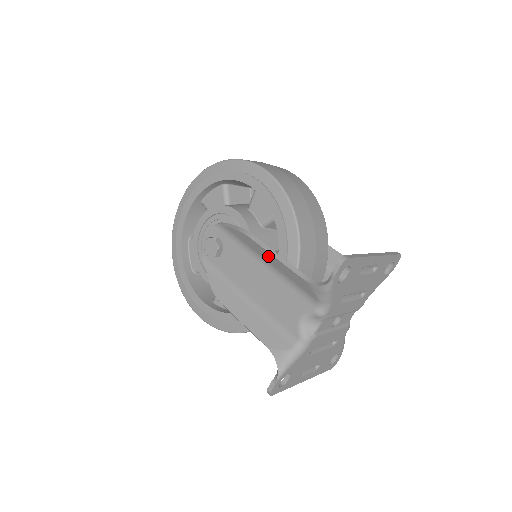
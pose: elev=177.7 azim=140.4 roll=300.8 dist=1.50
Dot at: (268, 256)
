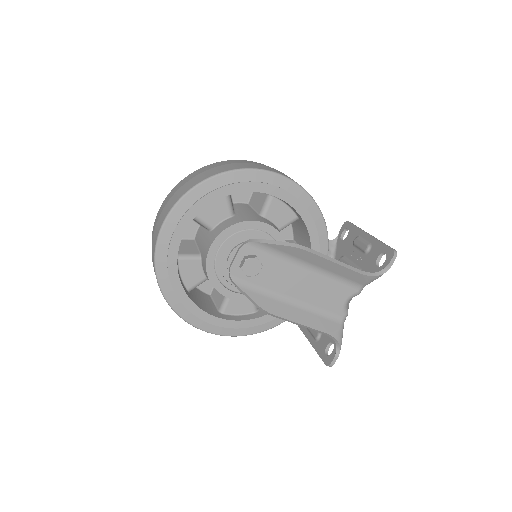
Dot at: (324, 263)
